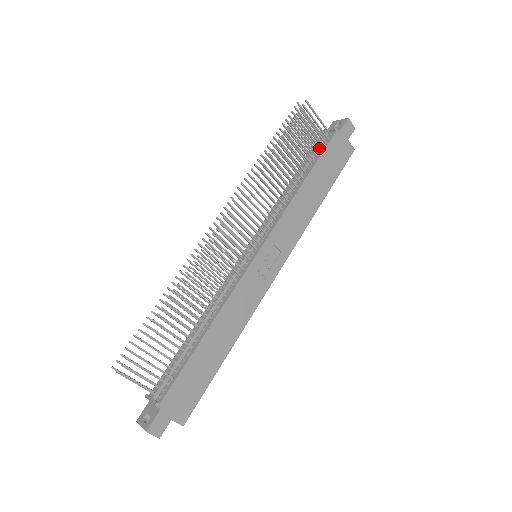
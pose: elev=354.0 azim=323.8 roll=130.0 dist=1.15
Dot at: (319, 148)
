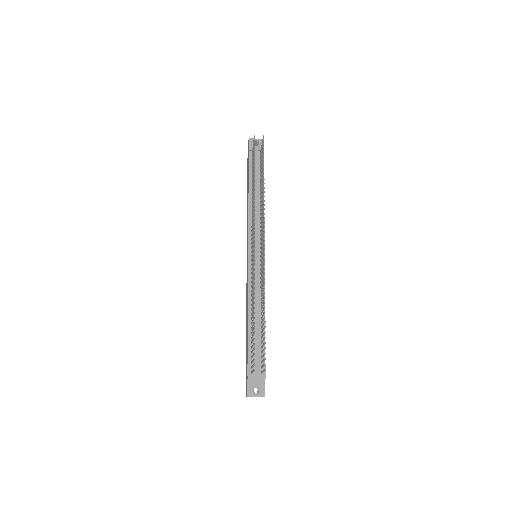
Dot at: (258, 165)
